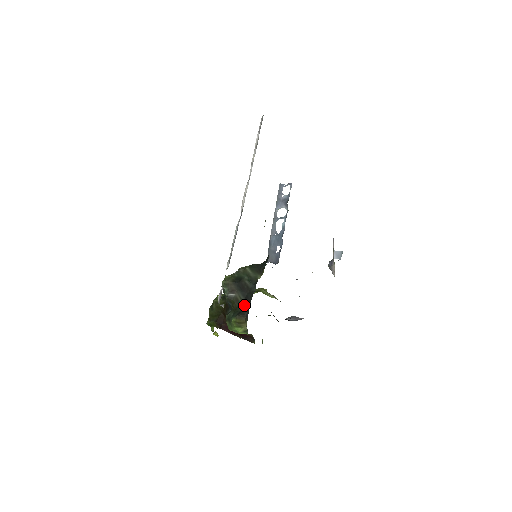
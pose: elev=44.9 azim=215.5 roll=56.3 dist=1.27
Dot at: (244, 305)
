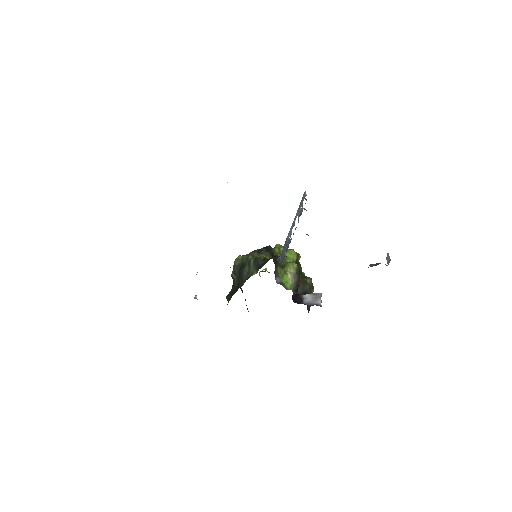
Dot at: (234, 291)
